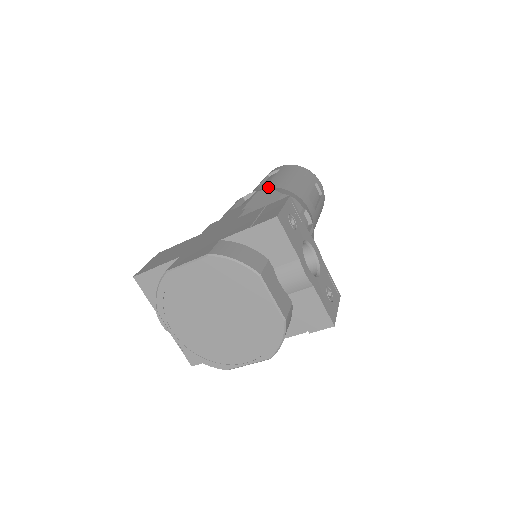
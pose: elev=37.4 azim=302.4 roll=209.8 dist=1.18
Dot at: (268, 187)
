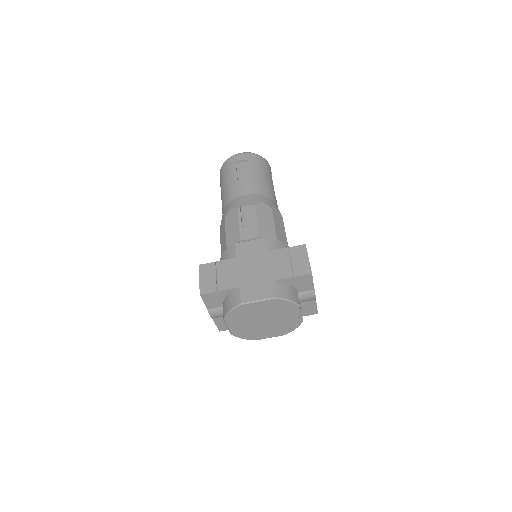
Dot at: (254, 194)
